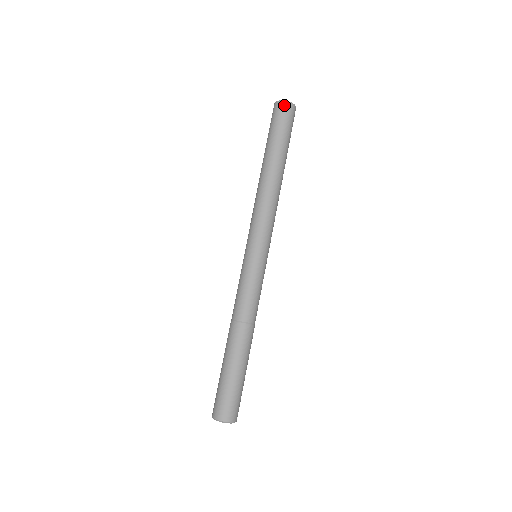
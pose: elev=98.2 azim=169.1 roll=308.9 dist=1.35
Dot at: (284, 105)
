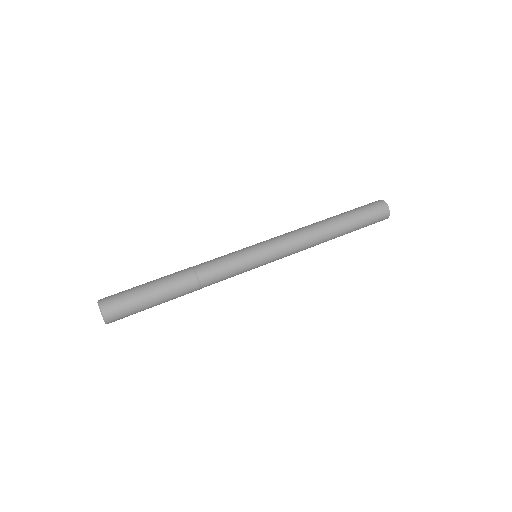
Dot at: (383, 205)
